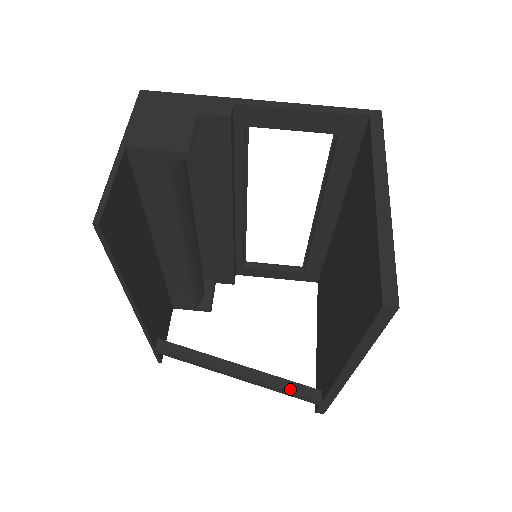
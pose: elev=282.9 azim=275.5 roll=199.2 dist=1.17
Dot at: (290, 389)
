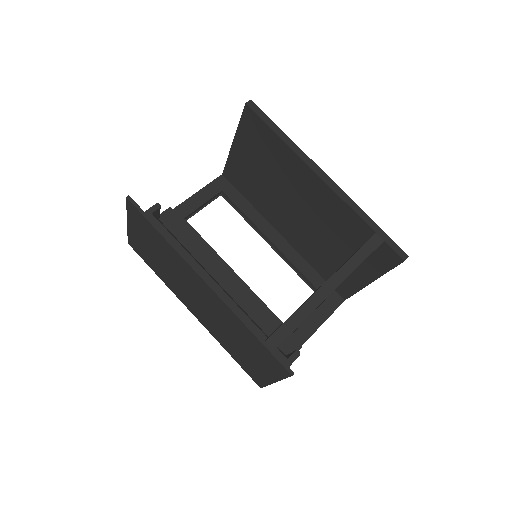
Dot at: (356, 252)
